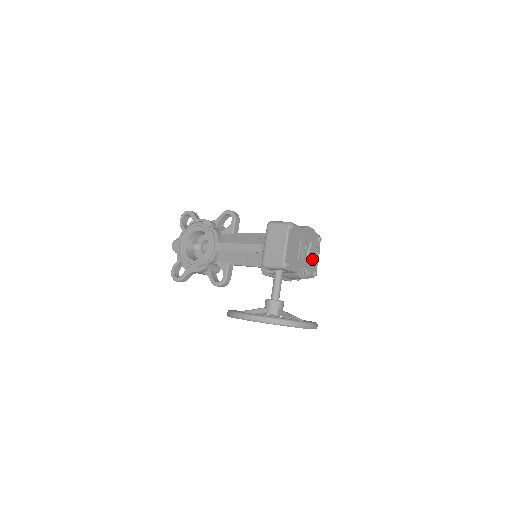
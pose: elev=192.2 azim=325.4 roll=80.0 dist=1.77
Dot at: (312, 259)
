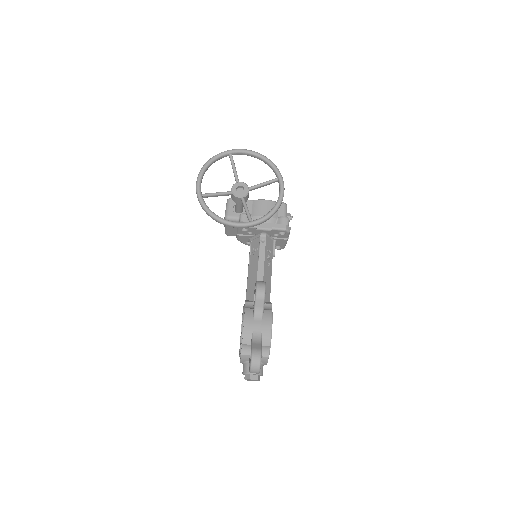
Dot at: occluded
